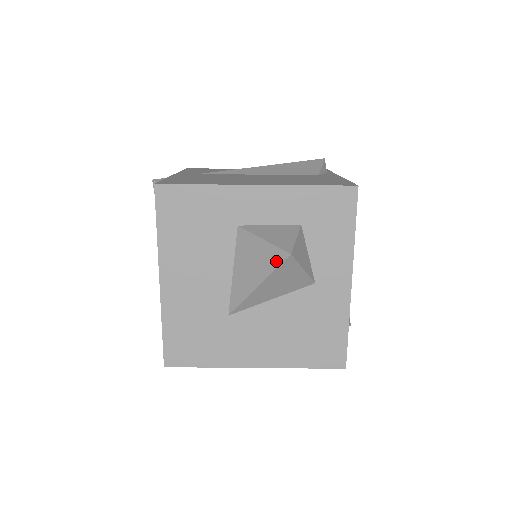
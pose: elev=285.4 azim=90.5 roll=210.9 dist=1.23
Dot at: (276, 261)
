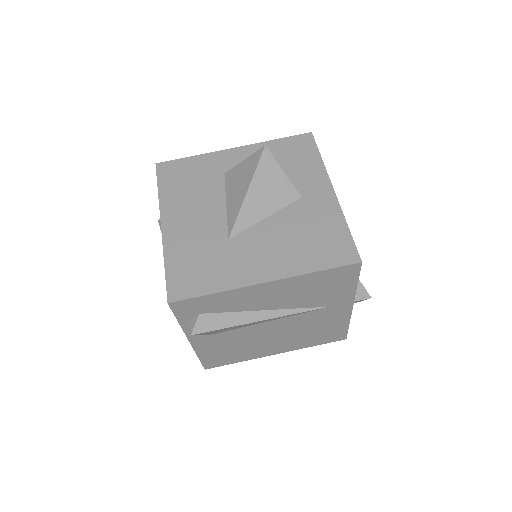
Dot at: (256, 160)
